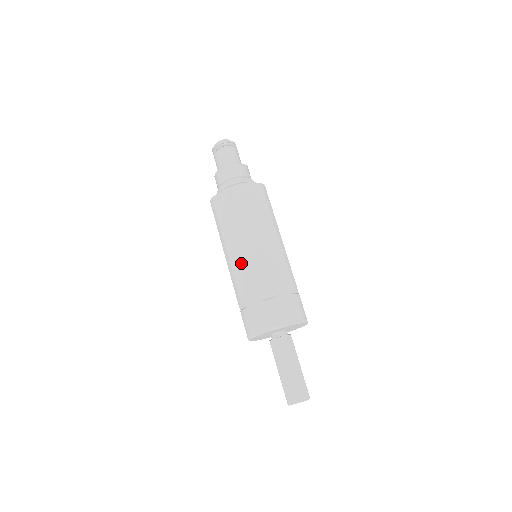
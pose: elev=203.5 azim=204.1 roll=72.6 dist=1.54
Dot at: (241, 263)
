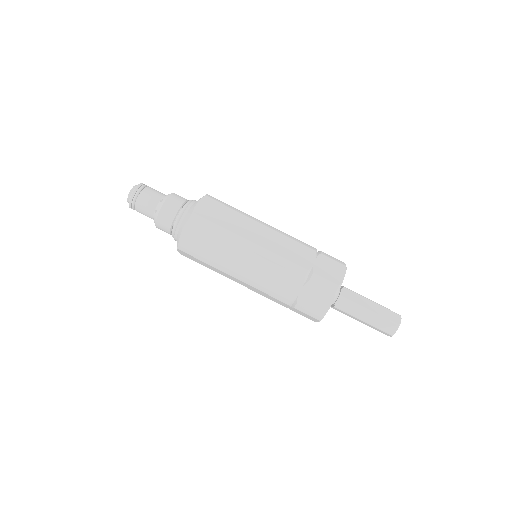
Dot at: (251, 288)
